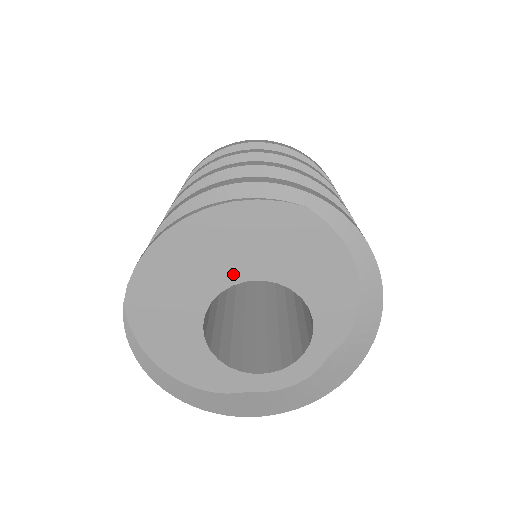
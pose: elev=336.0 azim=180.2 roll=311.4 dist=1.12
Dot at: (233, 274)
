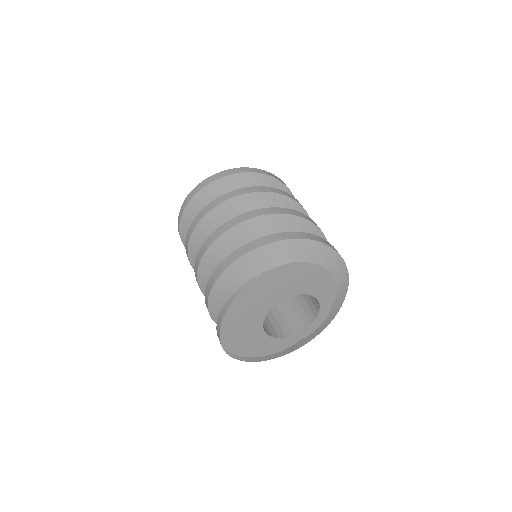
Dot at: (268, 306)
